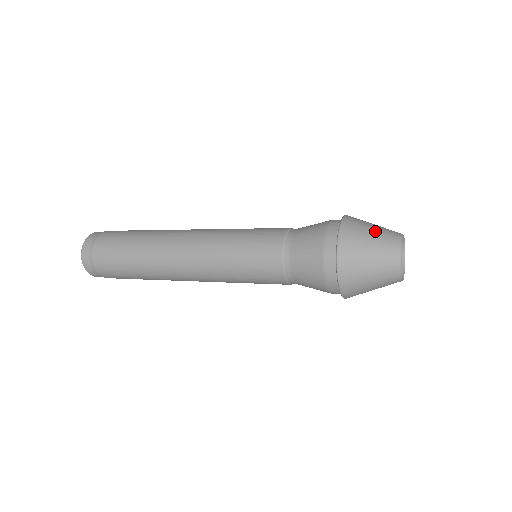
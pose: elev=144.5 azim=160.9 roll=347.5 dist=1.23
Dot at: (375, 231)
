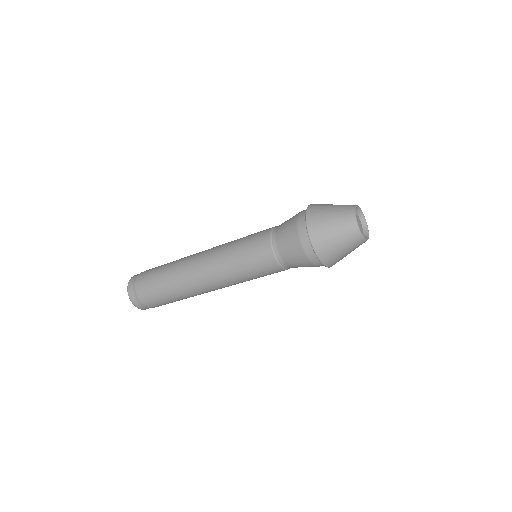
Dot at: (333, 215)
